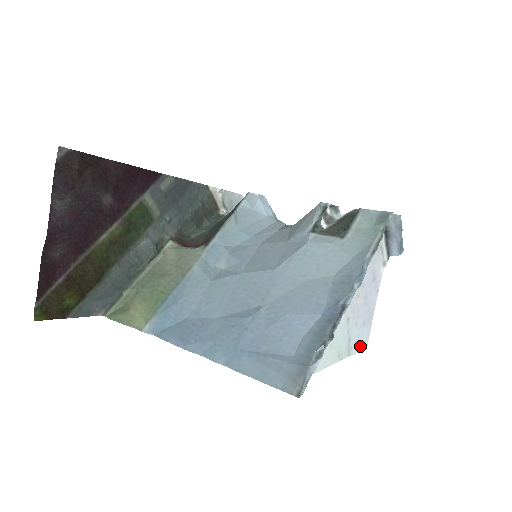
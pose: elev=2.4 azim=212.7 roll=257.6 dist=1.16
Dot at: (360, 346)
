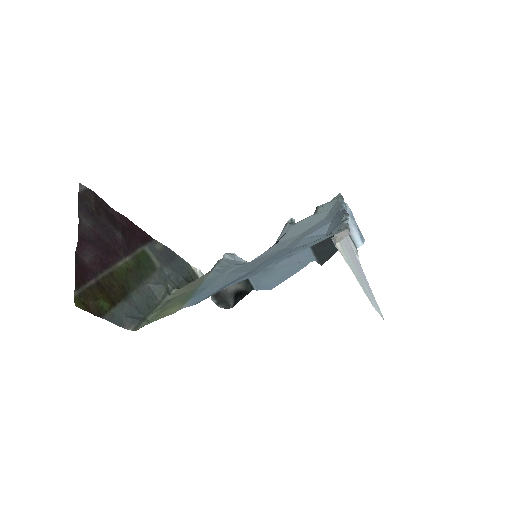
Dot at: (377, 309)
